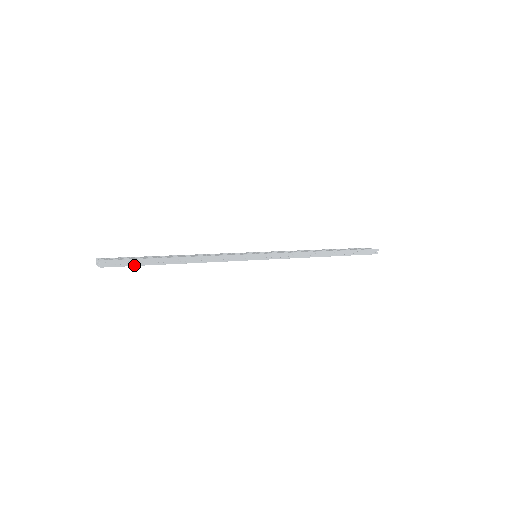
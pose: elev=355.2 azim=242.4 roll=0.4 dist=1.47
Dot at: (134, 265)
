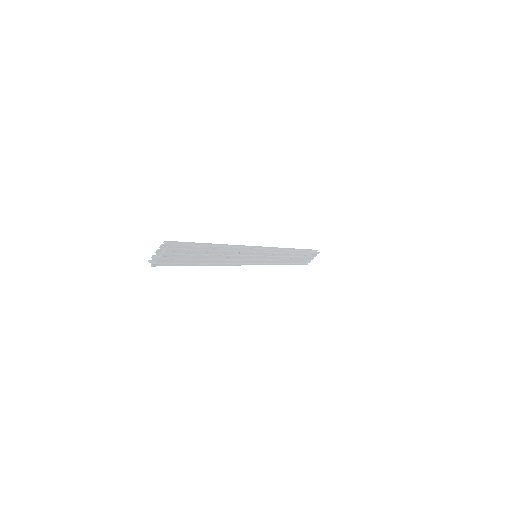
Dot at: (190, 246)
